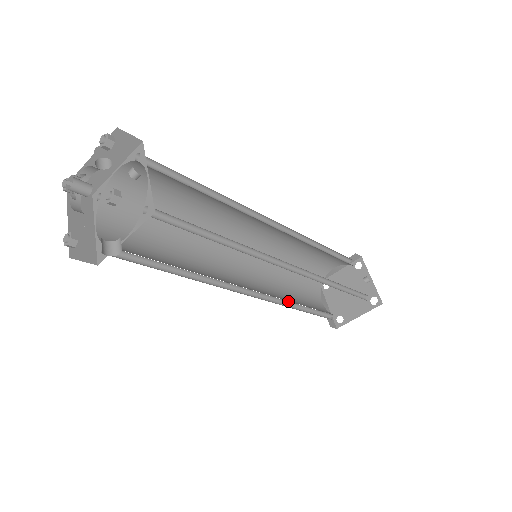
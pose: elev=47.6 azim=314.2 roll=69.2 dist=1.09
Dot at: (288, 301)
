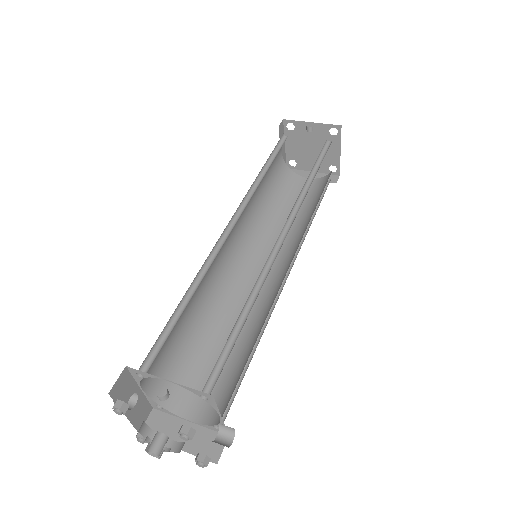
Dot at: (303, 228)
